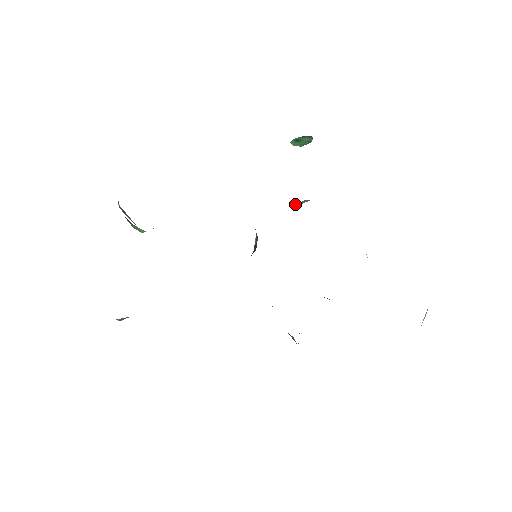
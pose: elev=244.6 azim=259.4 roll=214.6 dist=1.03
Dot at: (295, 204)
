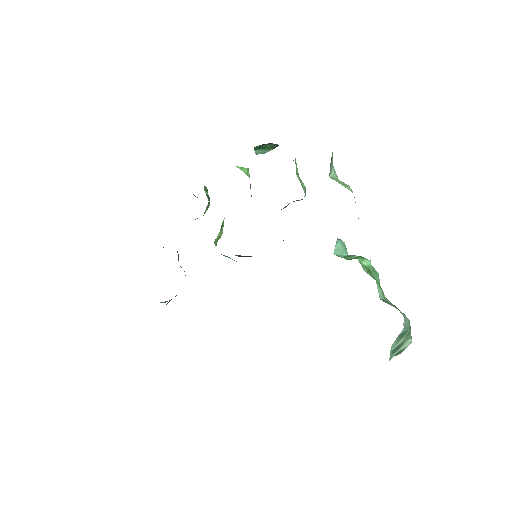
Dot at: occluded
